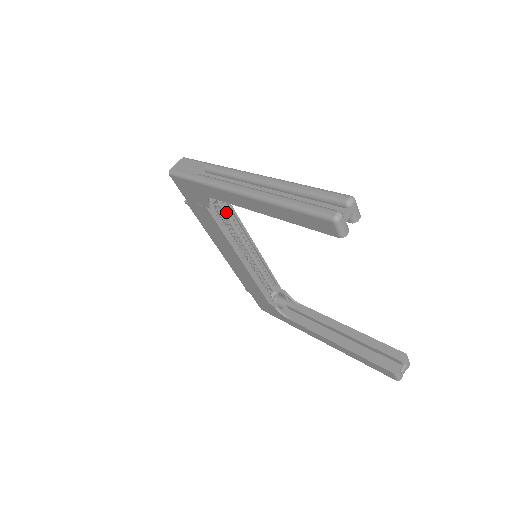
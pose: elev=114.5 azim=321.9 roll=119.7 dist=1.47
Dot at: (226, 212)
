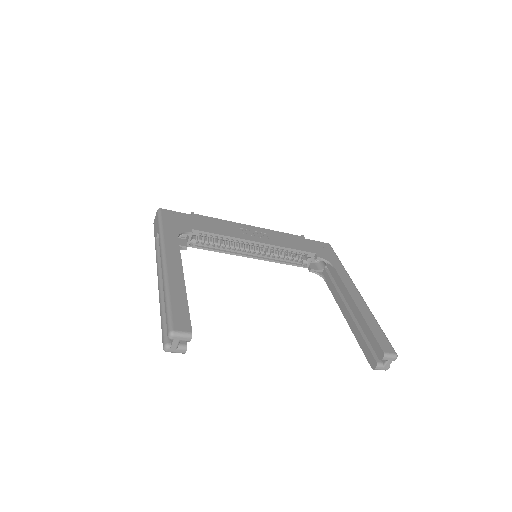
Dot at: (210, 236)
